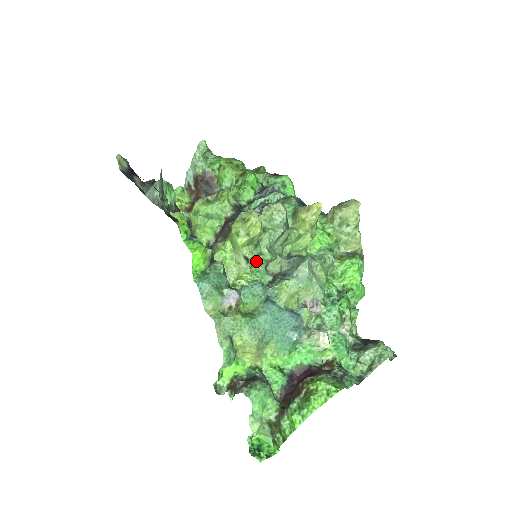
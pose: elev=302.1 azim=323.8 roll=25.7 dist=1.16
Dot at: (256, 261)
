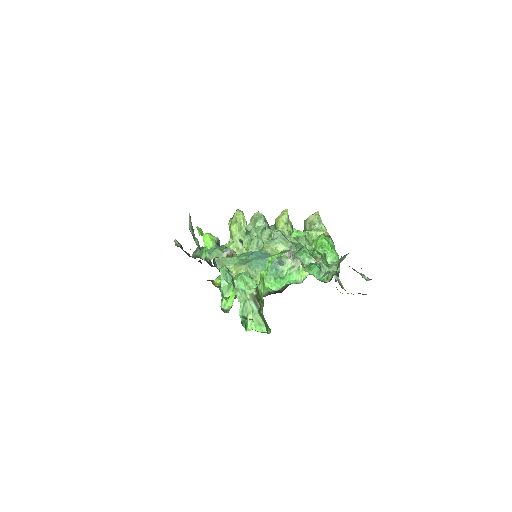
Dot at: (250, 247)
